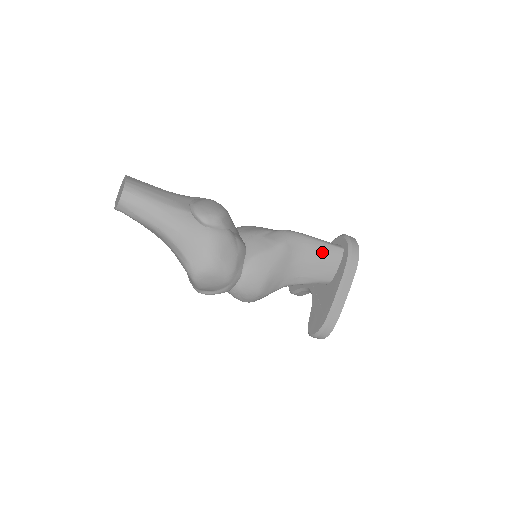
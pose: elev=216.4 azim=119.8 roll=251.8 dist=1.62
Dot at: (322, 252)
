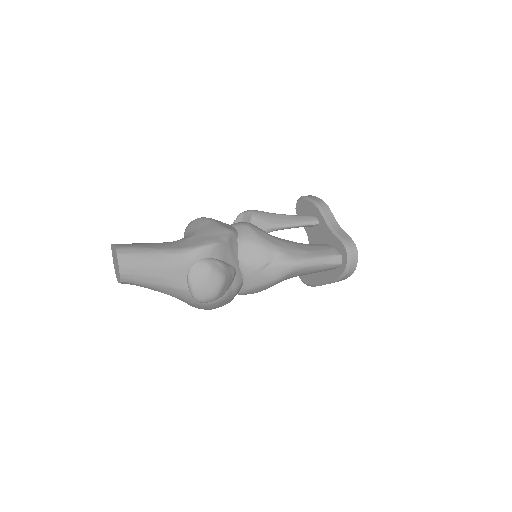
Dot at: (318, 271)
